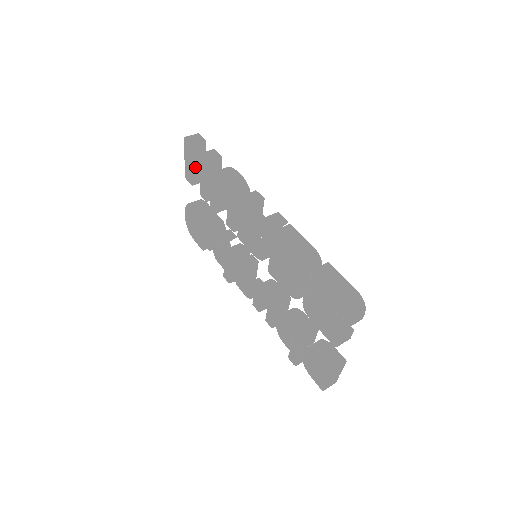
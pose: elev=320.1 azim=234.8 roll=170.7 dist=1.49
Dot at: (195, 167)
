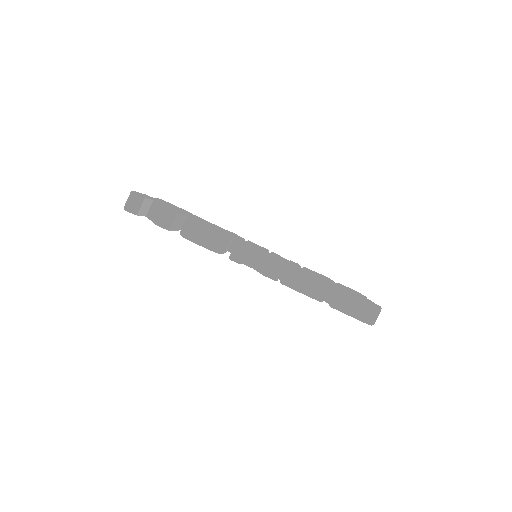
Dot at: occluded
